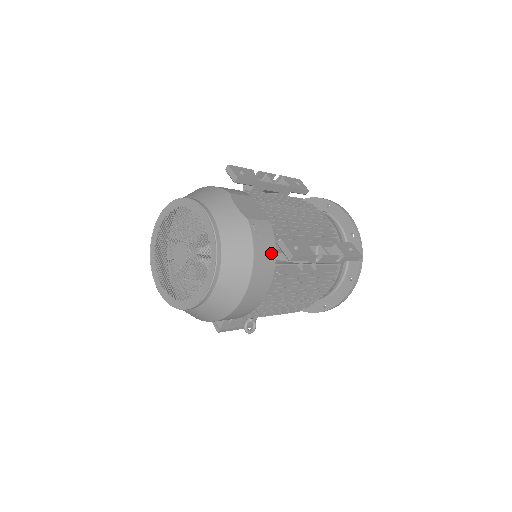
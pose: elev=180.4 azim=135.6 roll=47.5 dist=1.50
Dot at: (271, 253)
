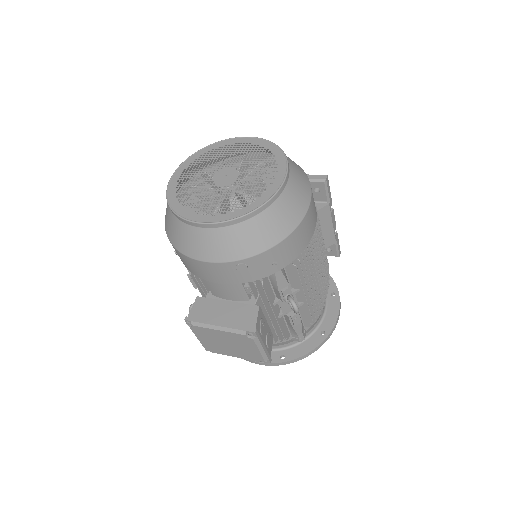
Dot at: occluded
